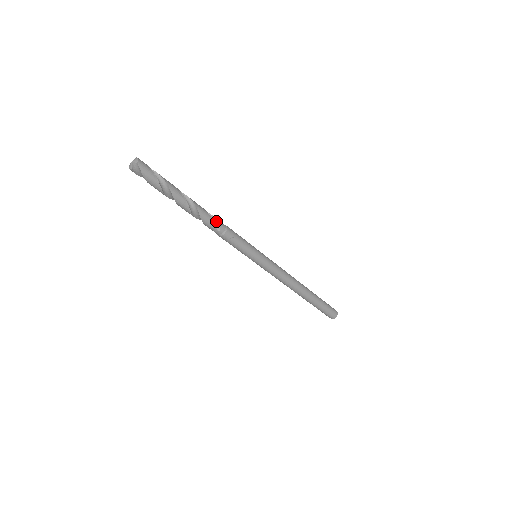
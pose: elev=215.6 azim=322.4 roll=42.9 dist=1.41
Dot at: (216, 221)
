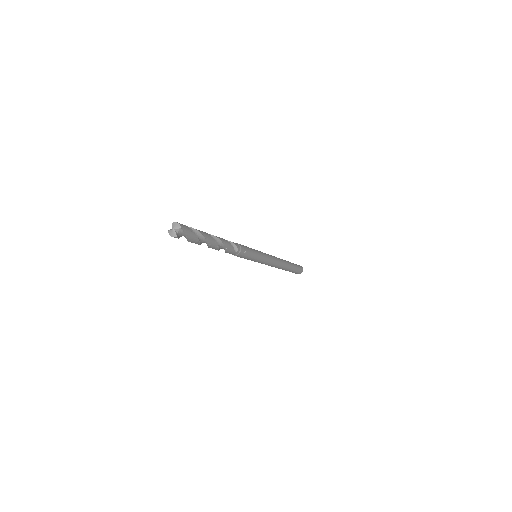
Dot at: (232, 244)
